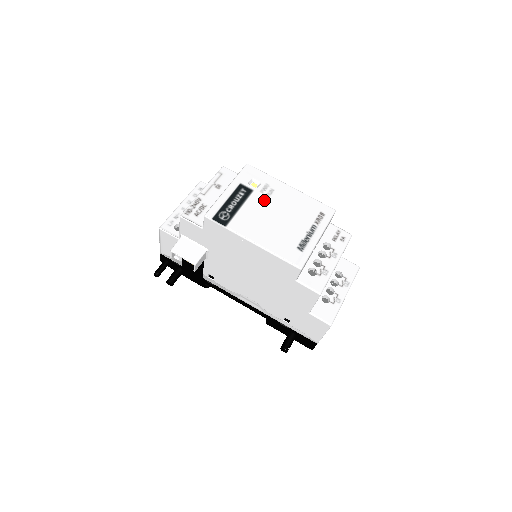
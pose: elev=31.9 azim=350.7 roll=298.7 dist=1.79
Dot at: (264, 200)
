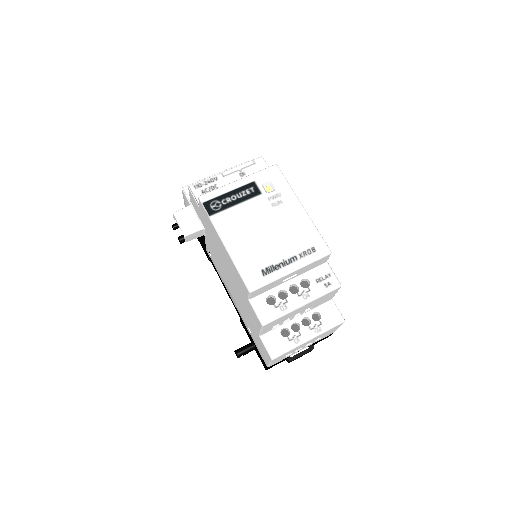
Dot at: (265, 208)
